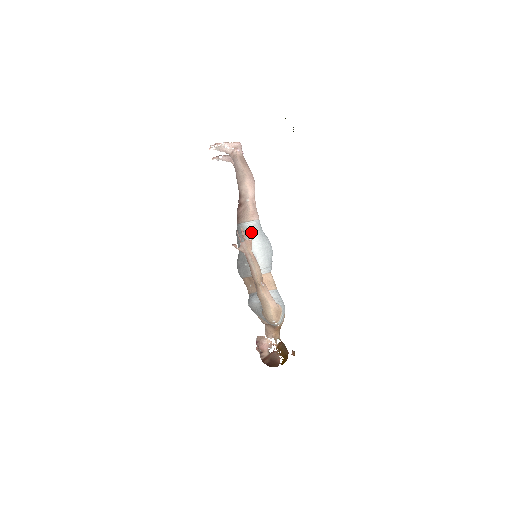
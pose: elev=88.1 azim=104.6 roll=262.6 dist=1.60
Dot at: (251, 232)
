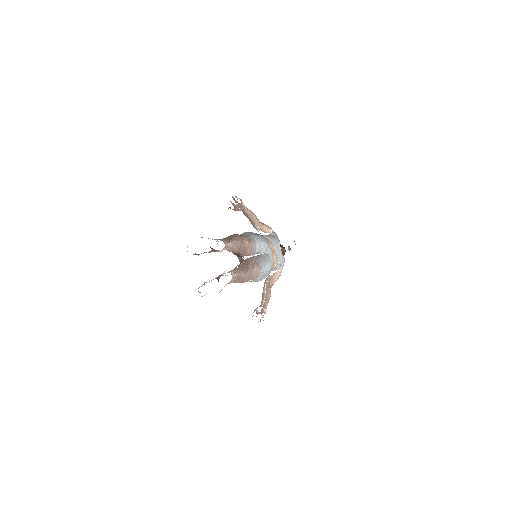
Dot at: occluded
